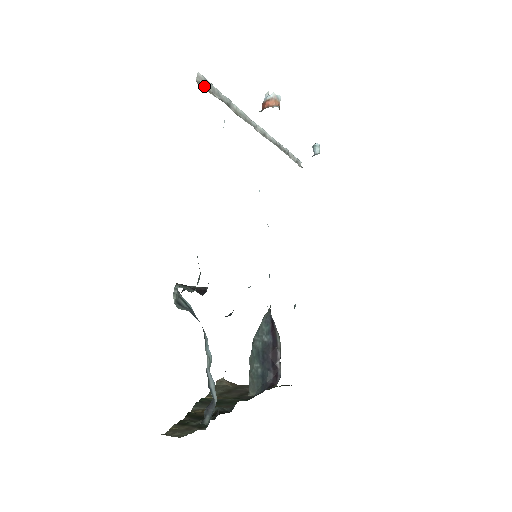
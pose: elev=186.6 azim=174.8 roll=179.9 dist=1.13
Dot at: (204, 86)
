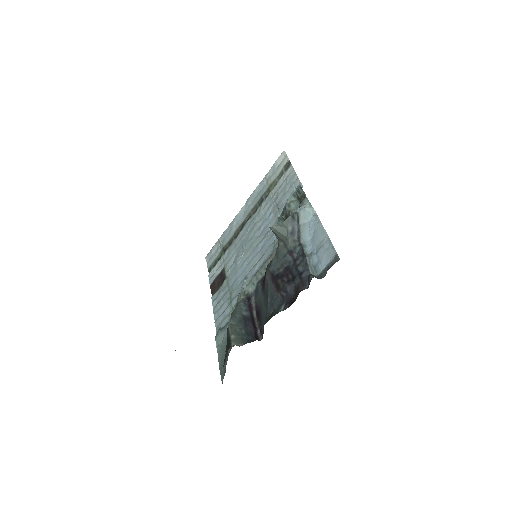
Dot at: occluded
